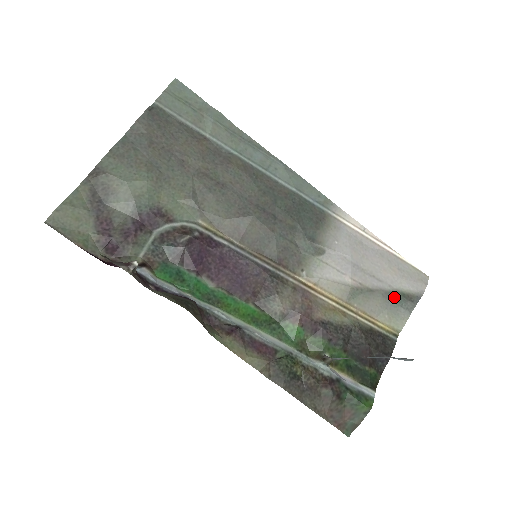
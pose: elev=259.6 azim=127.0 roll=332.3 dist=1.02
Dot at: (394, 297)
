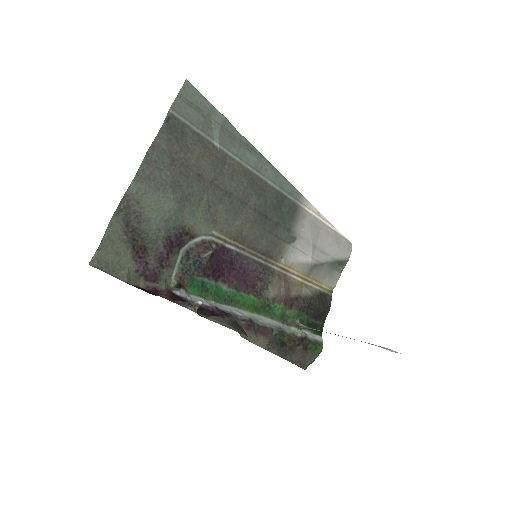
Dot at: (334, 265)
